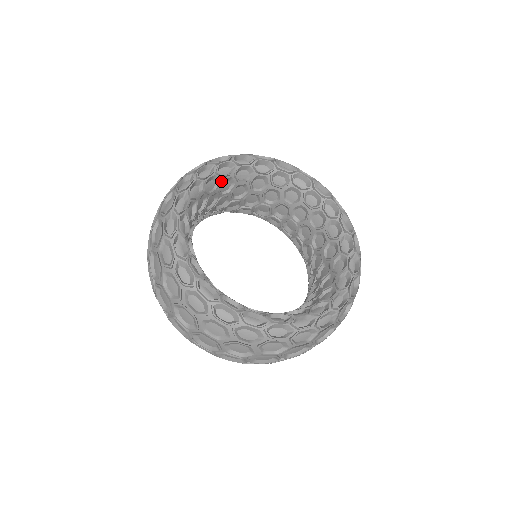
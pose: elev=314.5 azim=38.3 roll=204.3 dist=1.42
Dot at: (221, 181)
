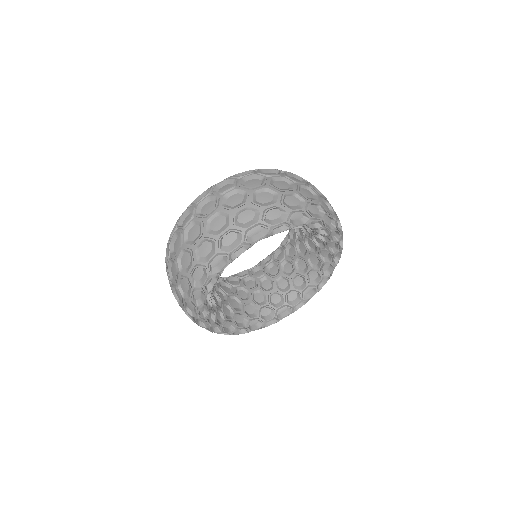
Dot at: occluded
